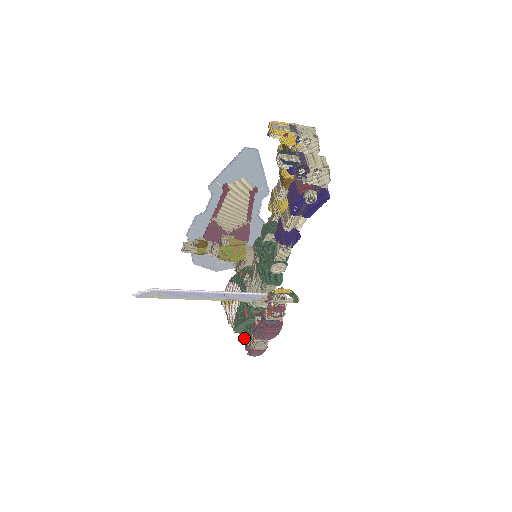
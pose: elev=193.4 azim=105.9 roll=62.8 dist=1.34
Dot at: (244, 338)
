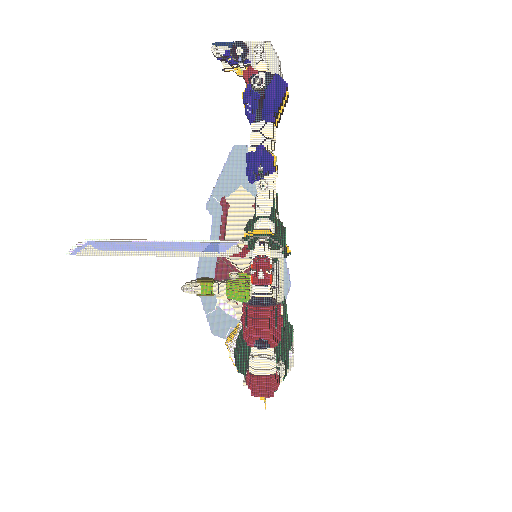
Dot at: occluded
